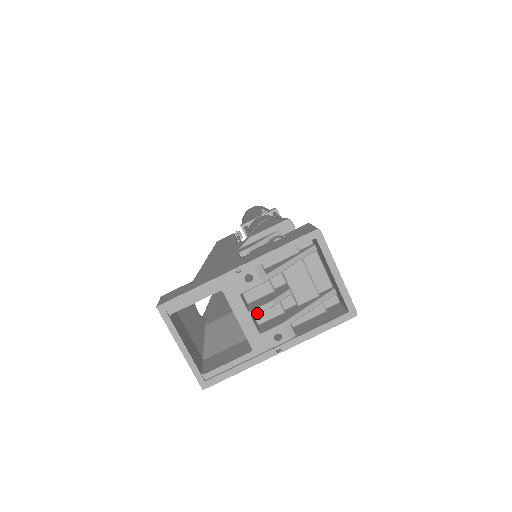
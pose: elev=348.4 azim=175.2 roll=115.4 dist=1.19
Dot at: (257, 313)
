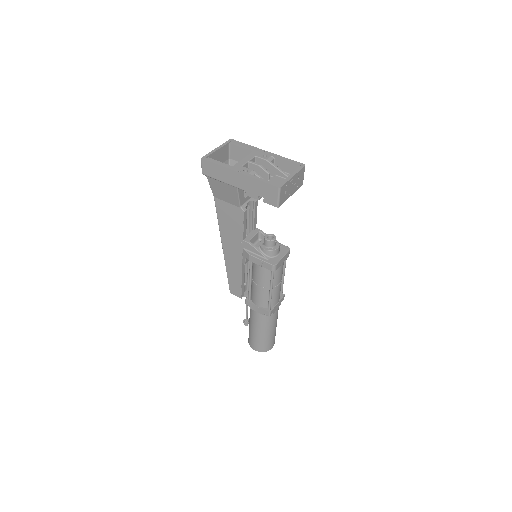
Dot at: (252, 162)
